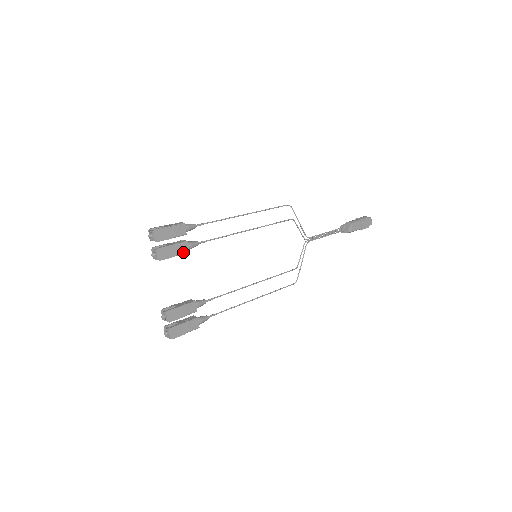
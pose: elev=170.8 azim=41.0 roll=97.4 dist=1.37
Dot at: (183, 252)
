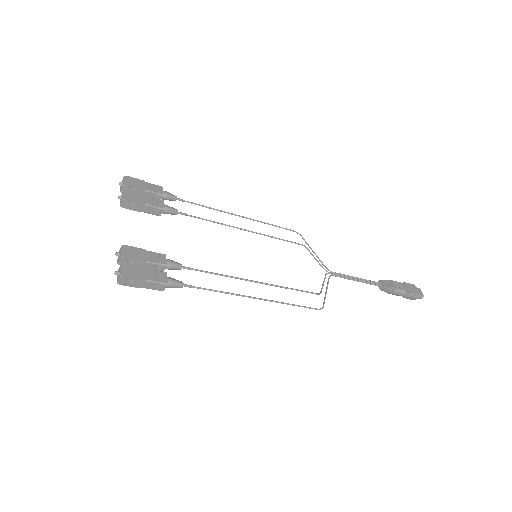
Dot at: (156, 206)
